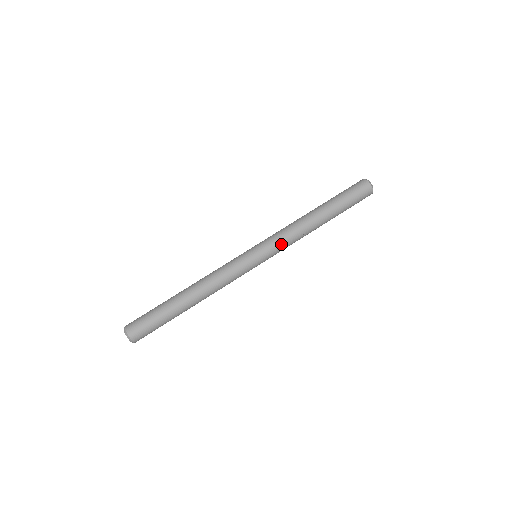
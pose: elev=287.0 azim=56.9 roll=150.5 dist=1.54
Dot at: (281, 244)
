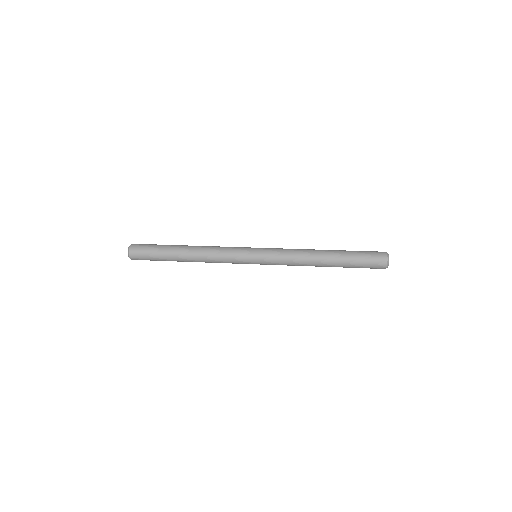
Dot at: (280, 249)
